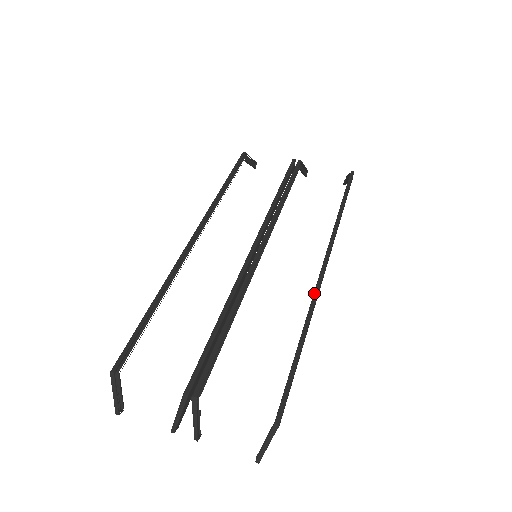
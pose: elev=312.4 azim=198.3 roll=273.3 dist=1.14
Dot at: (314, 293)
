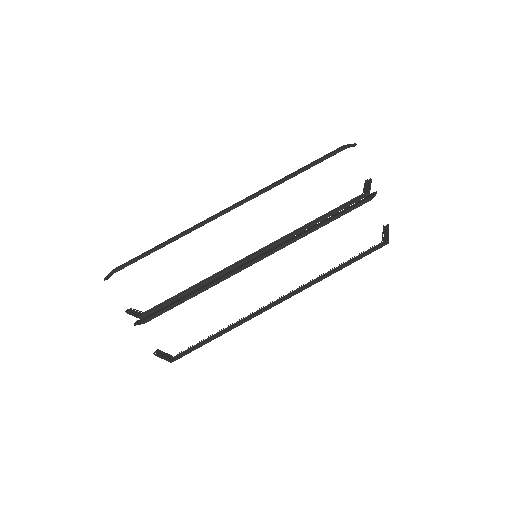
Dot at: (257, 313)
